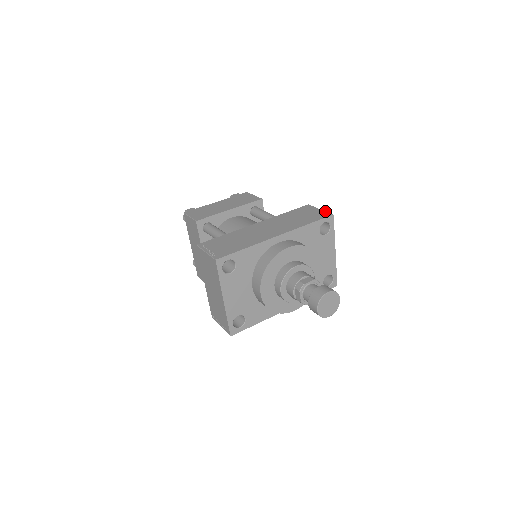
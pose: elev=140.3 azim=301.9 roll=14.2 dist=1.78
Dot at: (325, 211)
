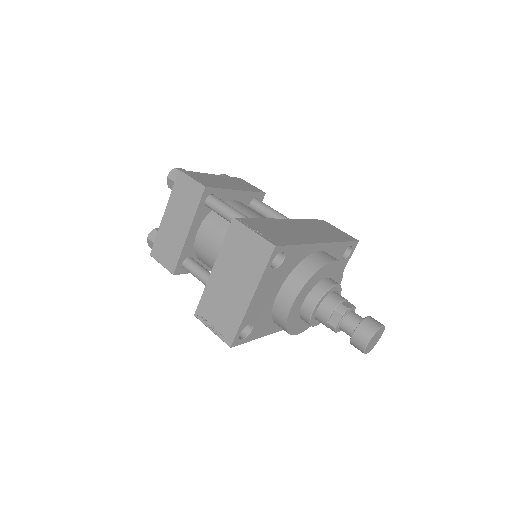
Dot at: occluded
